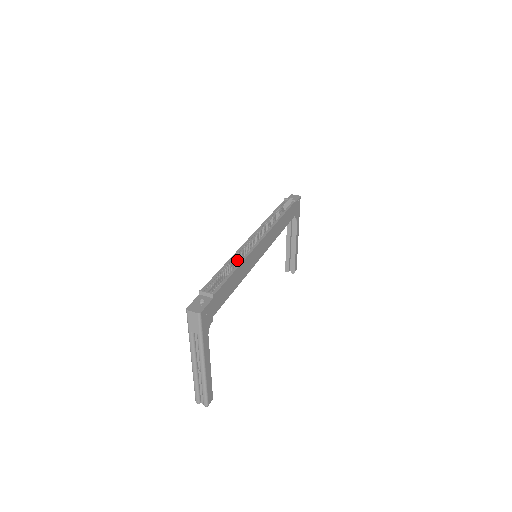
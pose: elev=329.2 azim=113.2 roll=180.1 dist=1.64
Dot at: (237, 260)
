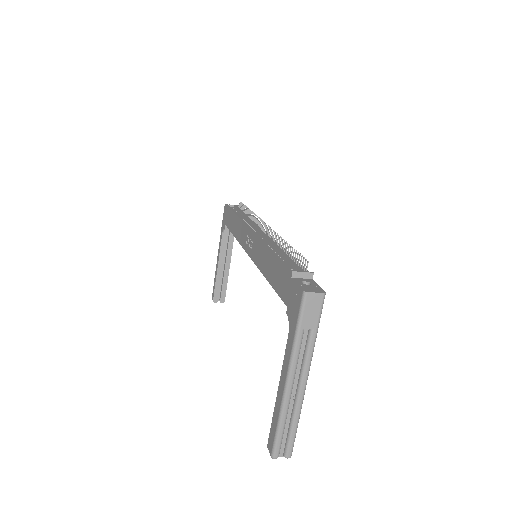
Dot at: occluded
